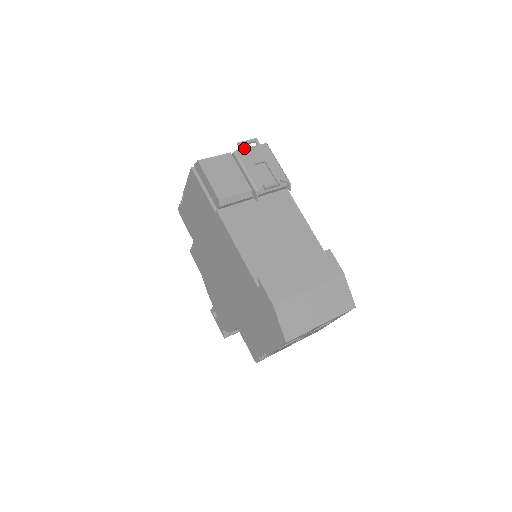
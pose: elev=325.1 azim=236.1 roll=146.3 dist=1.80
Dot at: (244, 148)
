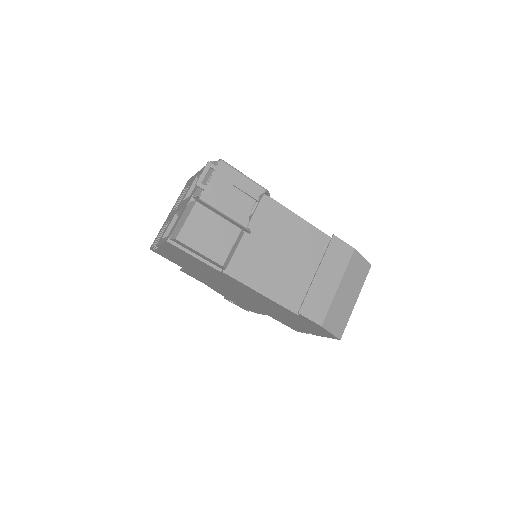
Dot at: (206, 186)
